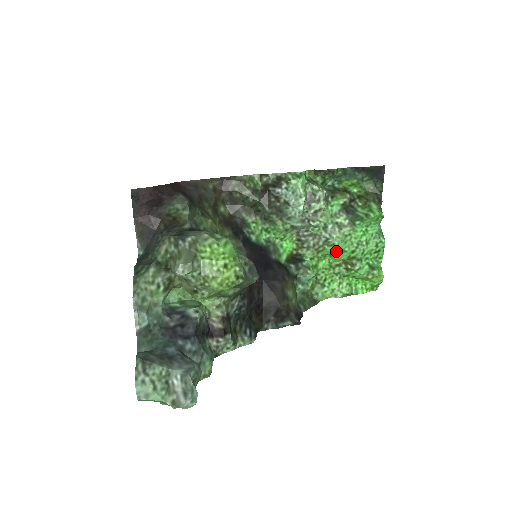
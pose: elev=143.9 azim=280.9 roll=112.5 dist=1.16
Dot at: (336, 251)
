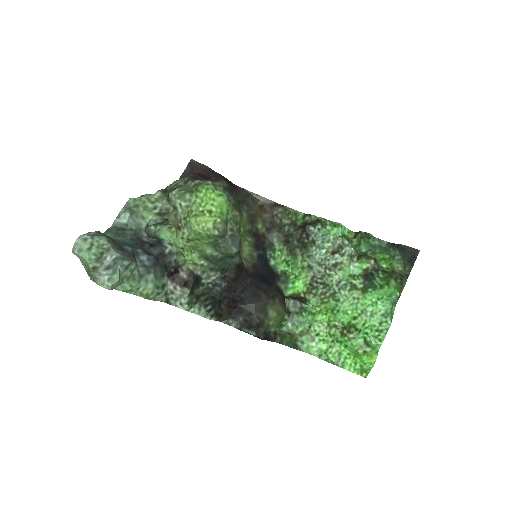
Dot at: (338, 308)
